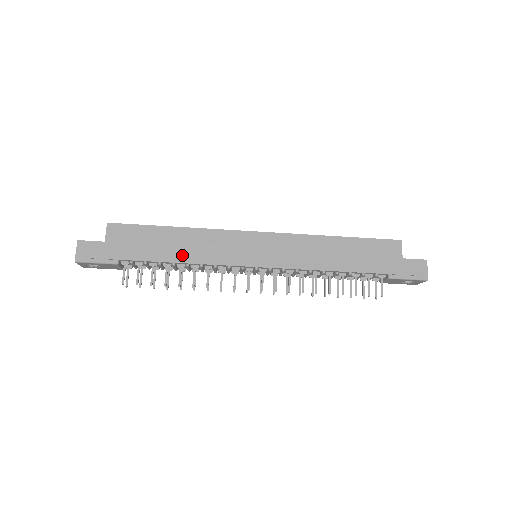
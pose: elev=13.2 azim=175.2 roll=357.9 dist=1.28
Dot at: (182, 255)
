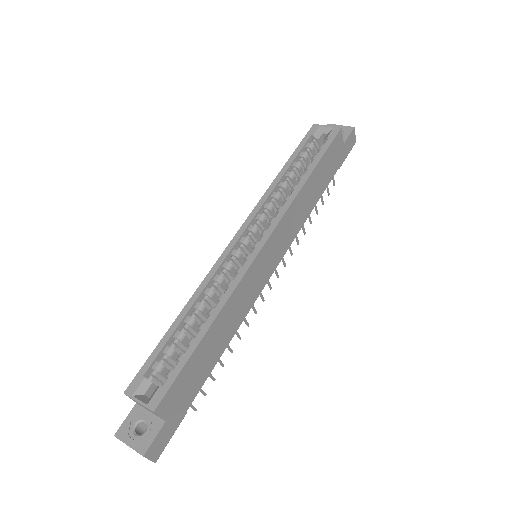
Dot at: (227, 337)
